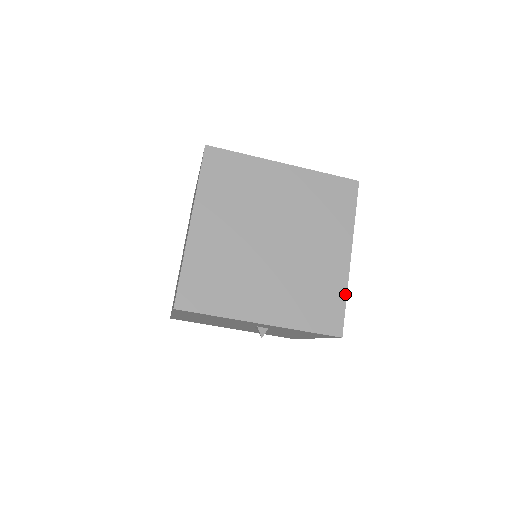
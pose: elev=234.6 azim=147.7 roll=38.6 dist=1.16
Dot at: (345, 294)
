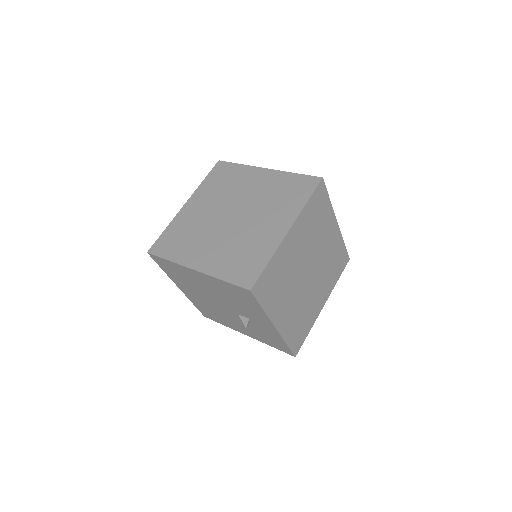
Dot at: (310, 329)
